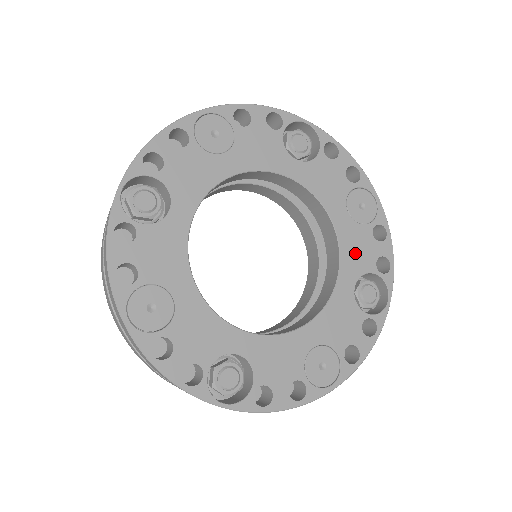
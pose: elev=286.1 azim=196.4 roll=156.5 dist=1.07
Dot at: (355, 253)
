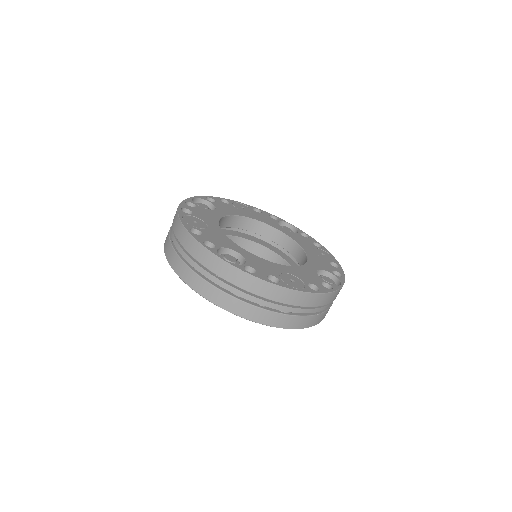
Dot at: (318, 262)
